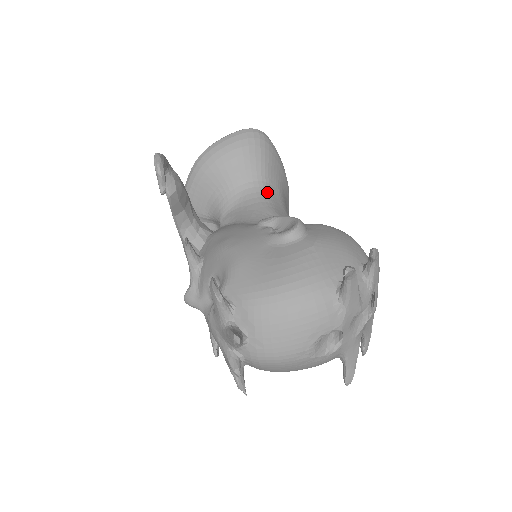
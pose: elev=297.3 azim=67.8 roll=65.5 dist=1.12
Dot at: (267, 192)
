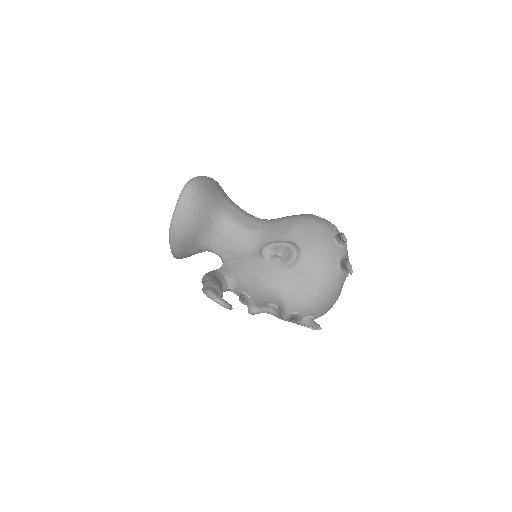
Dot at: (229, 216)
